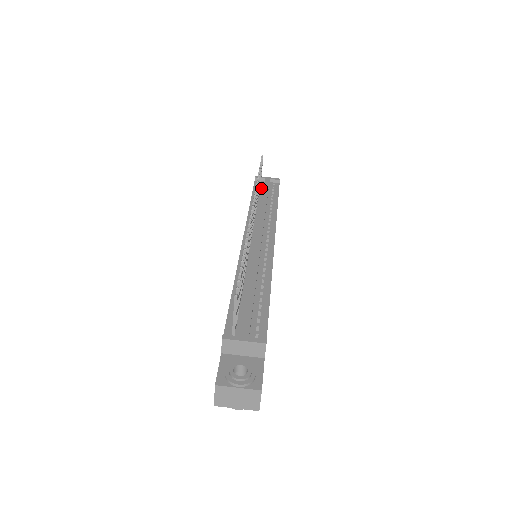
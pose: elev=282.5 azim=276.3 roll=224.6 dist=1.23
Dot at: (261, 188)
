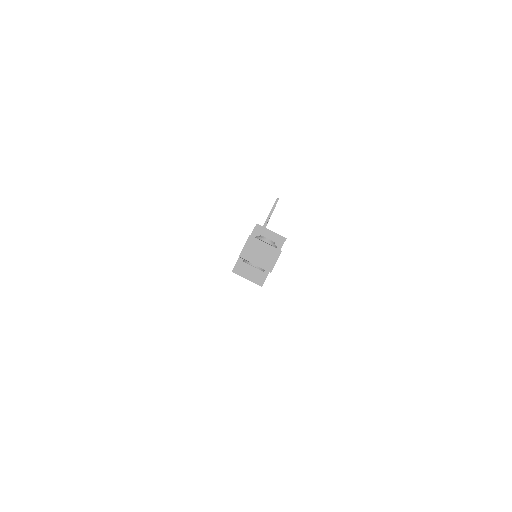
Dot at: occluded
